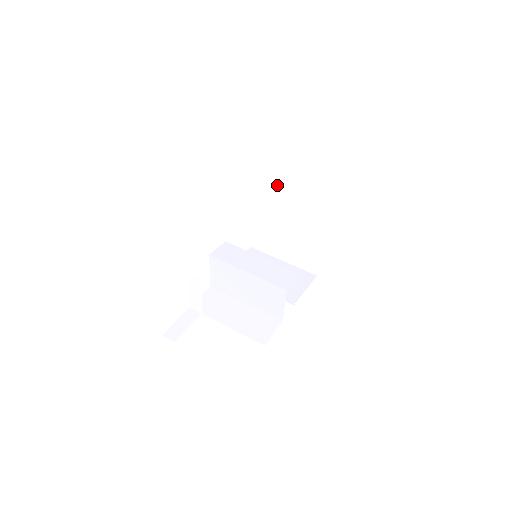
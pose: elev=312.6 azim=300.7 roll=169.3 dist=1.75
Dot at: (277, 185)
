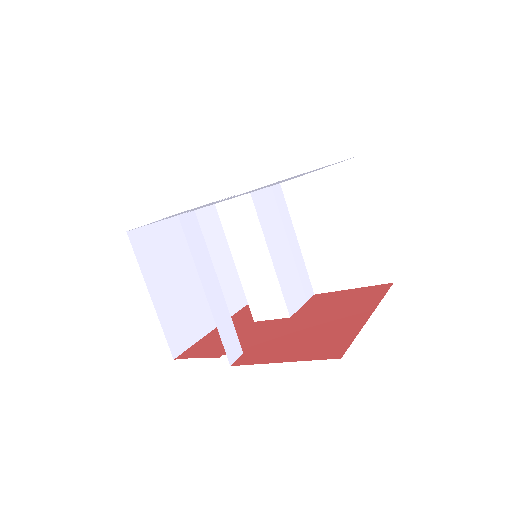
Dot at: occluded
